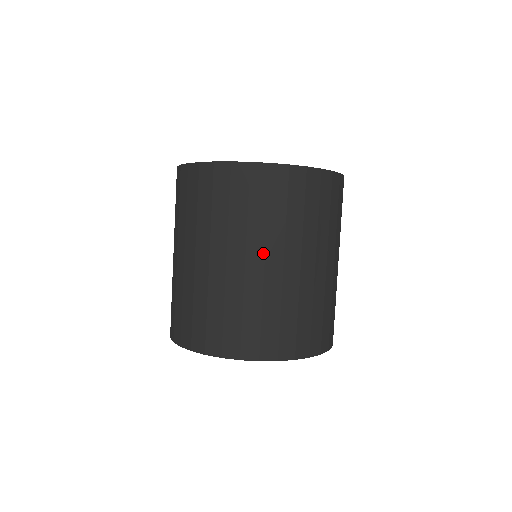
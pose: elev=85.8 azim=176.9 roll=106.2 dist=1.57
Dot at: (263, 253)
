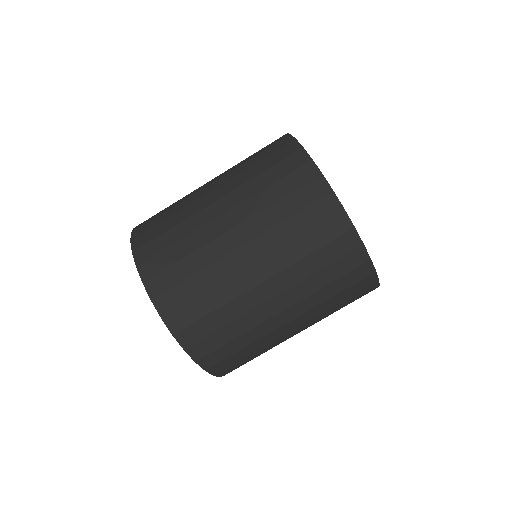
Dot at: (297, 316)
